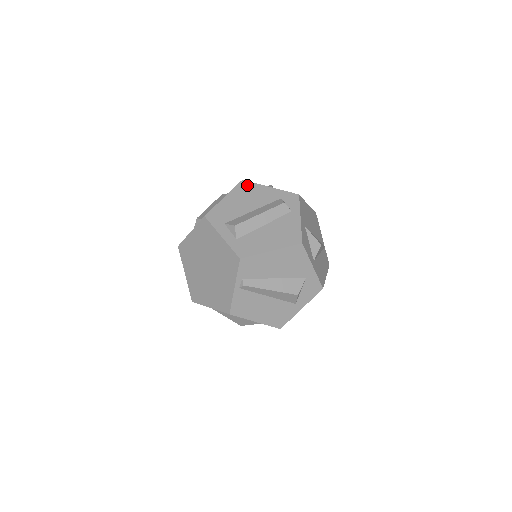
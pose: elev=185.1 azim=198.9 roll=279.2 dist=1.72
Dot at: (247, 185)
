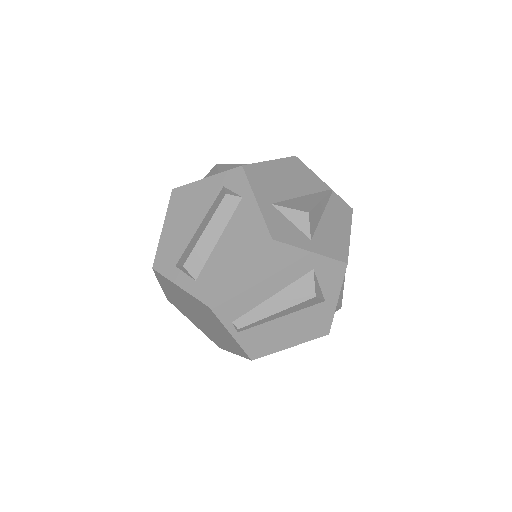
Dot at: (180, 193)
